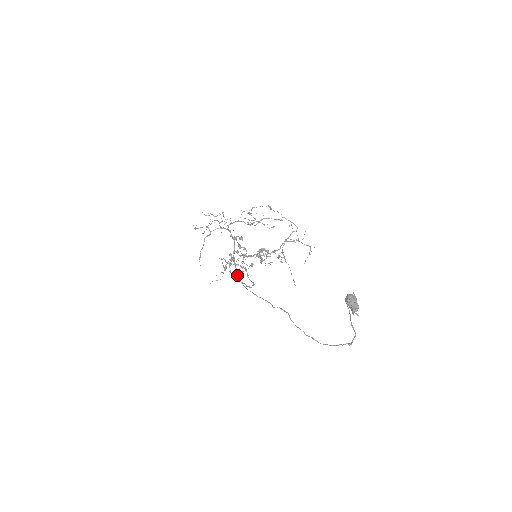
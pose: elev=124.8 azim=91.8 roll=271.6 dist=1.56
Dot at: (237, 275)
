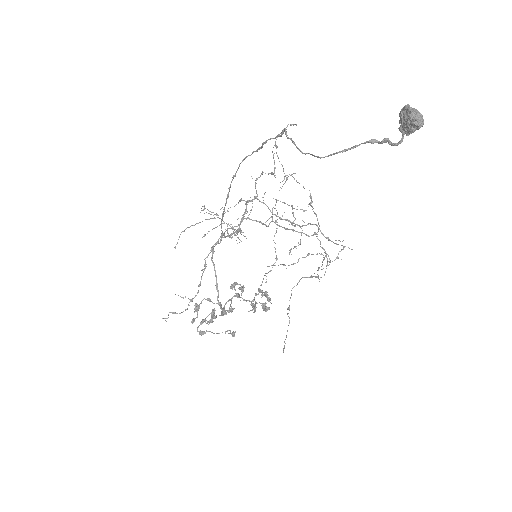
Dot at: (218, 242)
